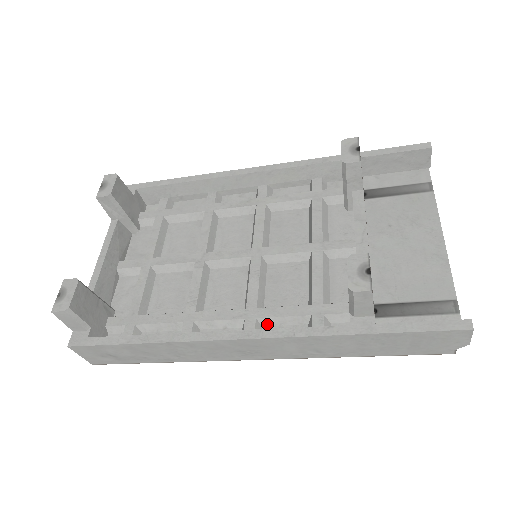
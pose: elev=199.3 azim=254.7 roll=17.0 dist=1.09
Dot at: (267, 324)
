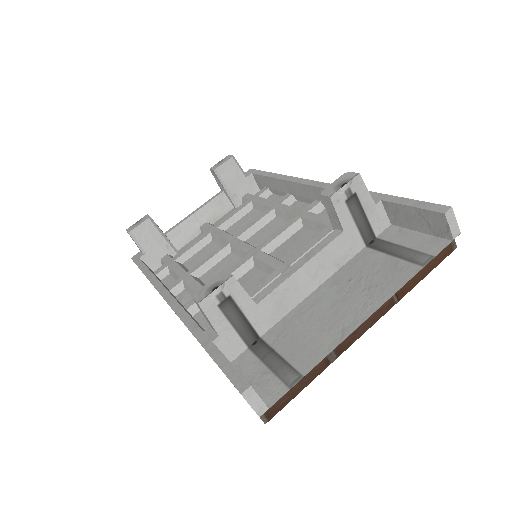
Dot at: occluded
